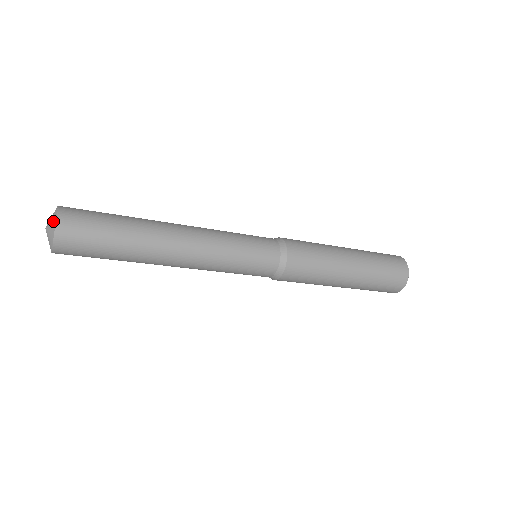
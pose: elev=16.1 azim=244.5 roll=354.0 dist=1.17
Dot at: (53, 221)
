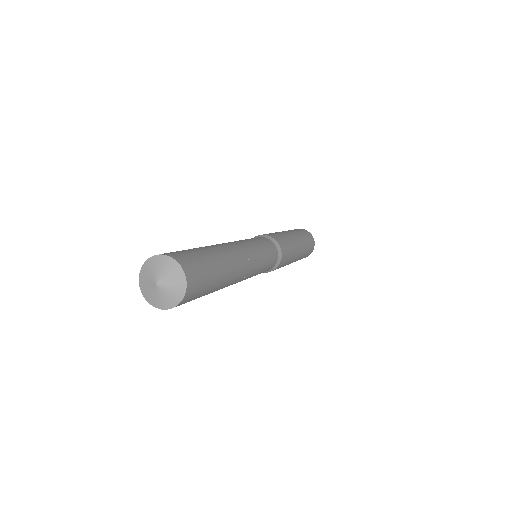
Dot at: (174, 269)
